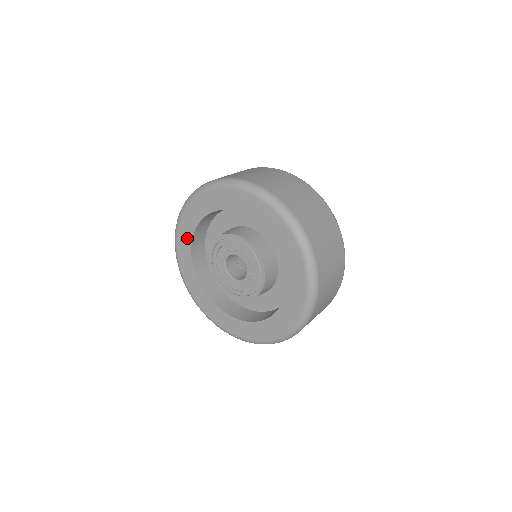
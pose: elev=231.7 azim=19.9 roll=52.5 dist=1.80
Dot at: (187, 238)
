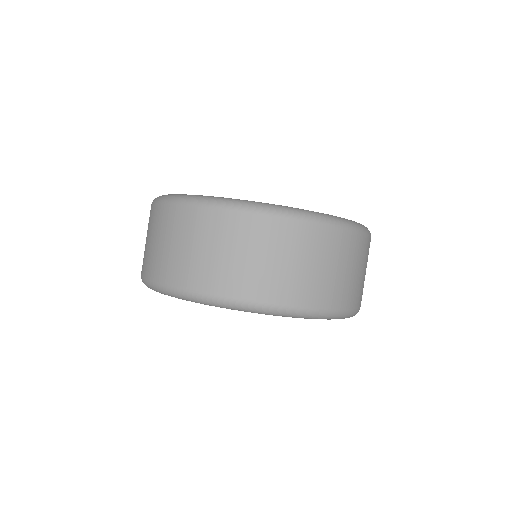
Dot at: occluded
